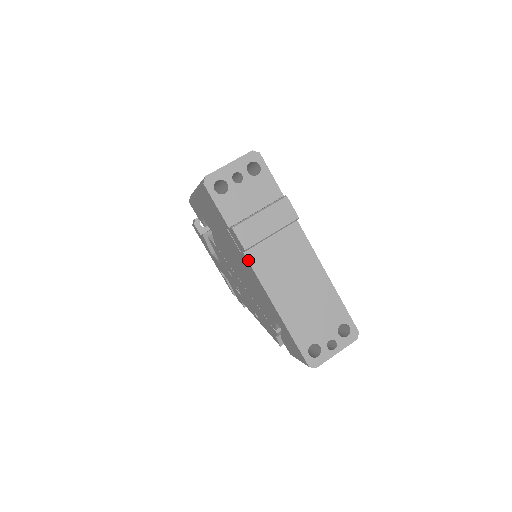
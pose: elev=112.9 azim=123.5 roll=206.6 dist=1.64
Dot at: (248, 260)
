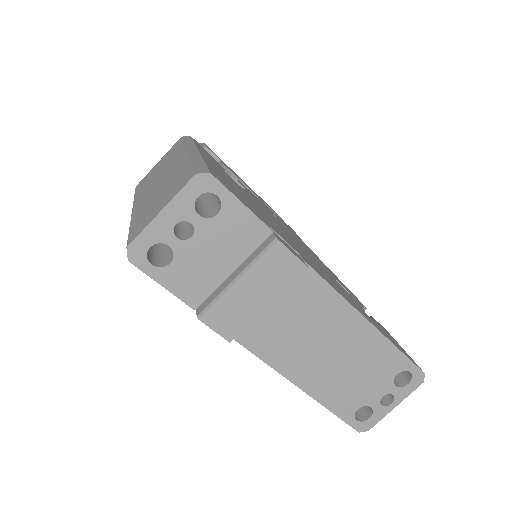
Dot at: (239, 343)
